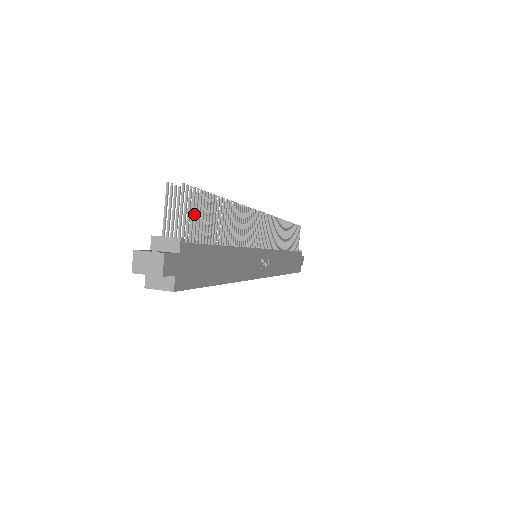
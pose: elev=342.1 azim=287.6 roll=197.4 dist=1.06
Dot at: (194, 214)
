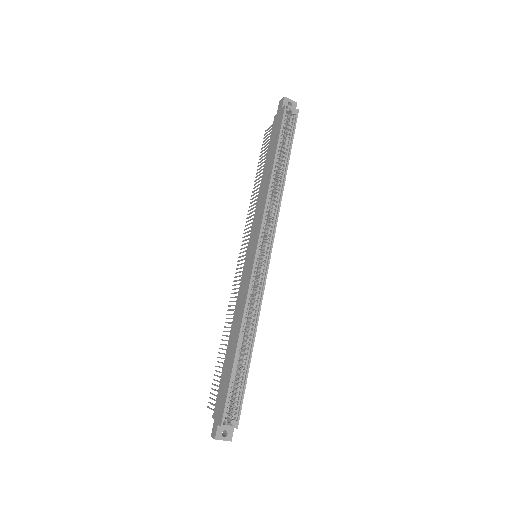
Dot at: (264, 155)
